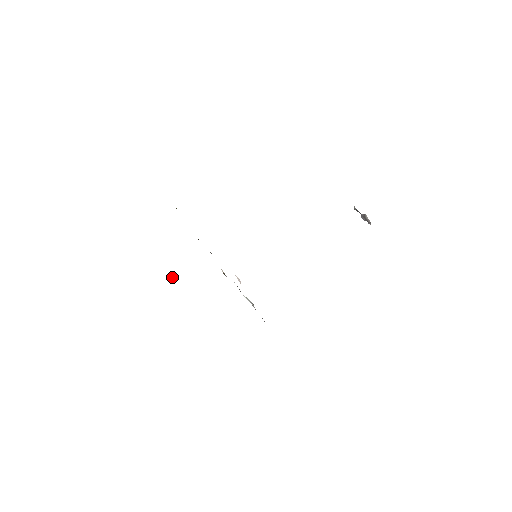
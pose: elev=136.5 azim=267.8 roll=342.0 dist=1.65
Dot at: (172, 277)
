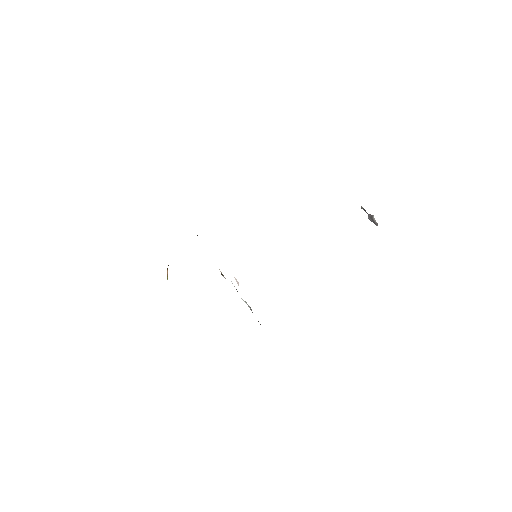
Dot at: (167, 275)
